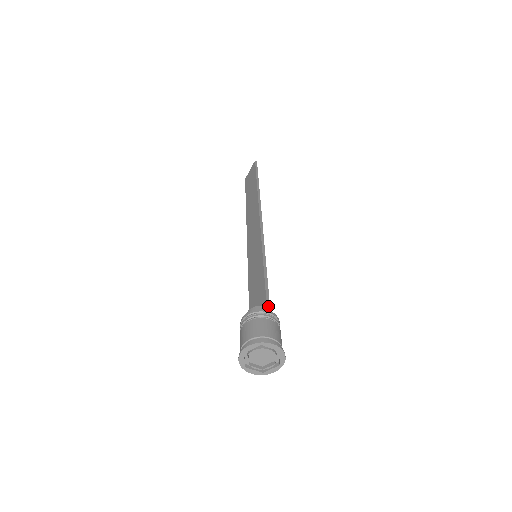
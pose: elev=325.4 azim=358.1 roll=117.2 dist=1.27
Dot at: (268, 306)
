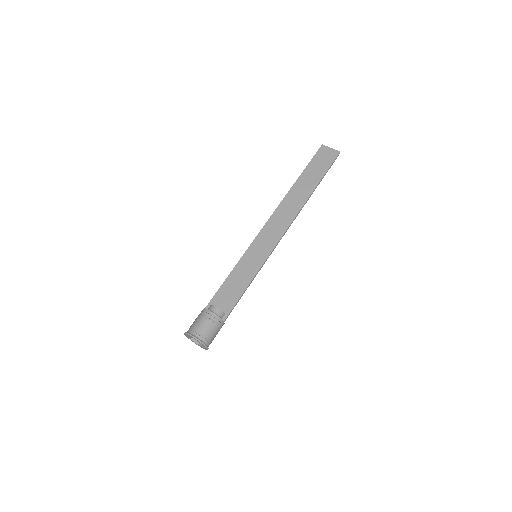
Dot at: occluded
